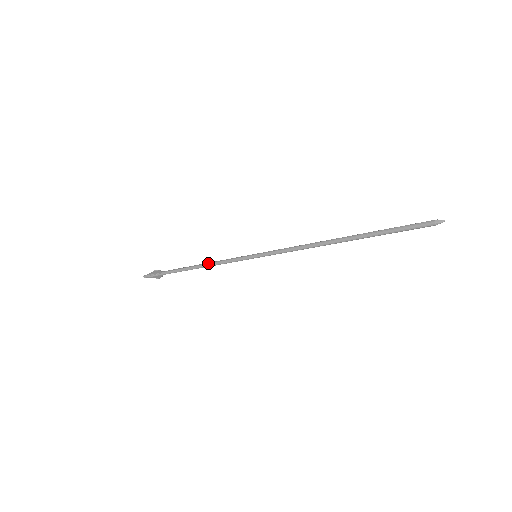
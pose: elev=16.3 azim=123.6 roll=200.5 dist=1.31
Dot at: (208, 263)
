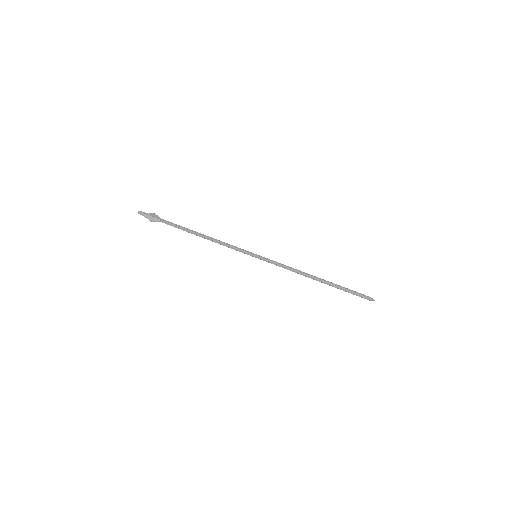
Dot at: occluded
